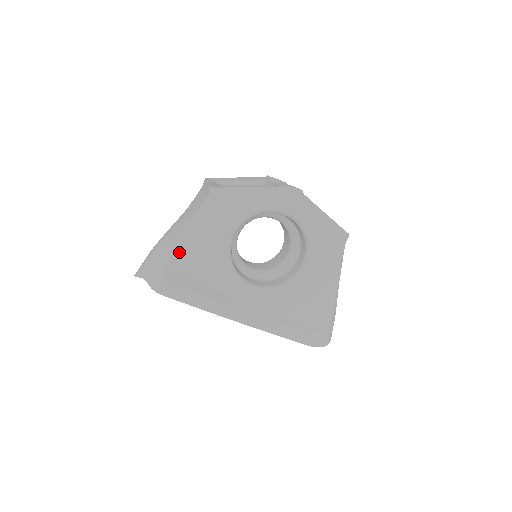
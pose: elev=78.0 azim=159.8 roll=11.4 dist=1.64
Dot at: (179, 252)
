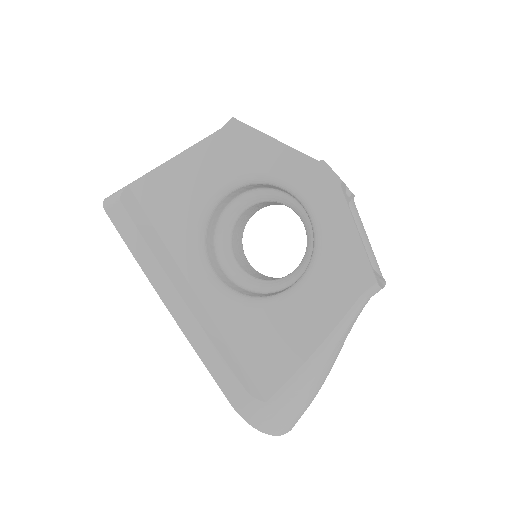
Dot at: (154, 175)
